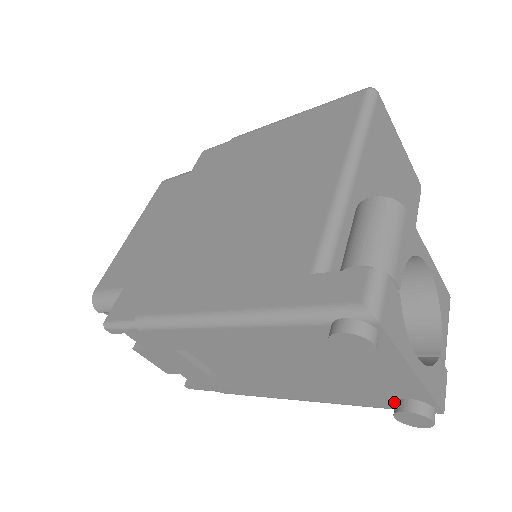
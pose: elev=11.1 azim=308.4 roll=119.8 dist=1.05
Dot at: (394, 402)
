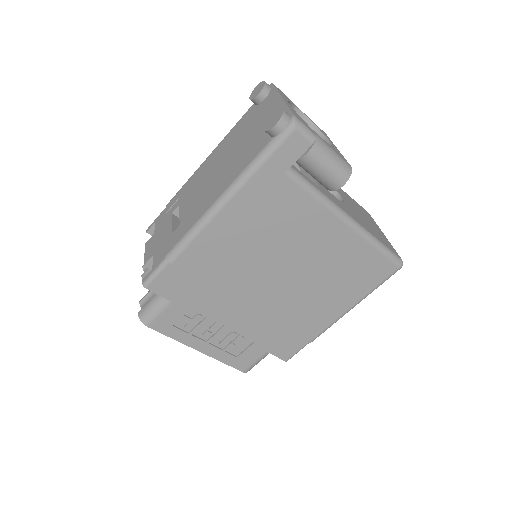
Dot at: occluded
